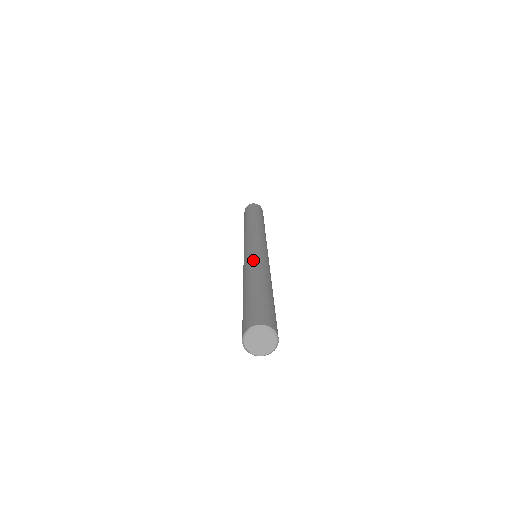
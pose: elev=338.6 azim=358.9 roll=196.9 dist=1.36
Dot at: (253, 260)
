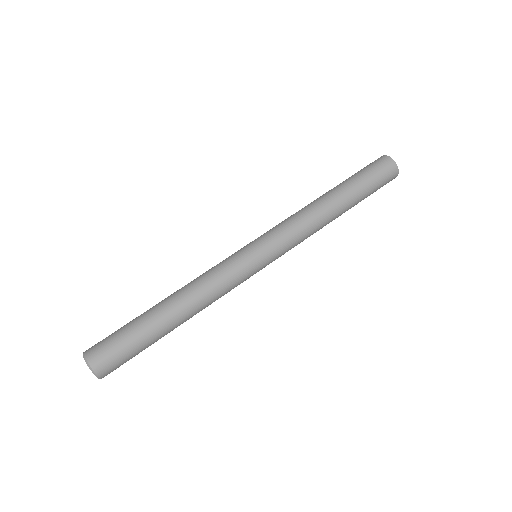
Dot at: (208, 270)
